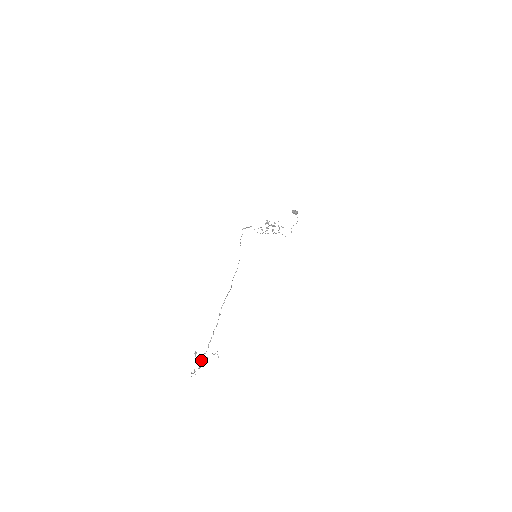
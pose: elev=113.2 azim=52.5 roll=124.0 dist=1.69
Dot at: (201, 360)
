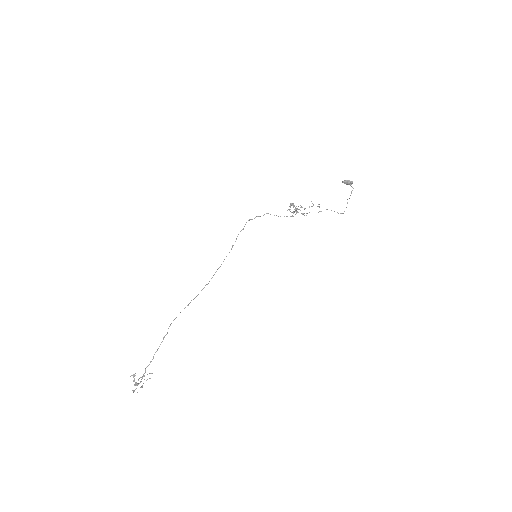
Dot at: (134, 384)
